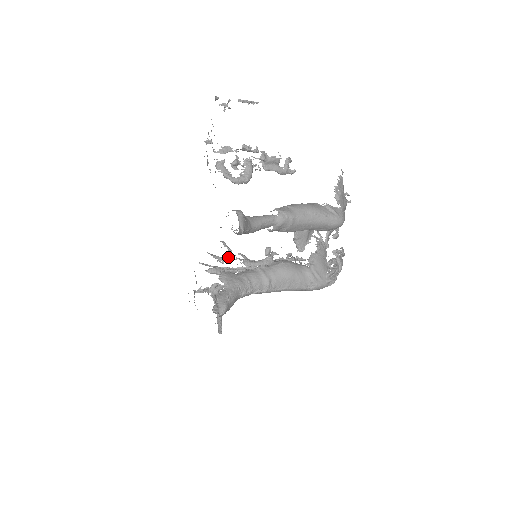
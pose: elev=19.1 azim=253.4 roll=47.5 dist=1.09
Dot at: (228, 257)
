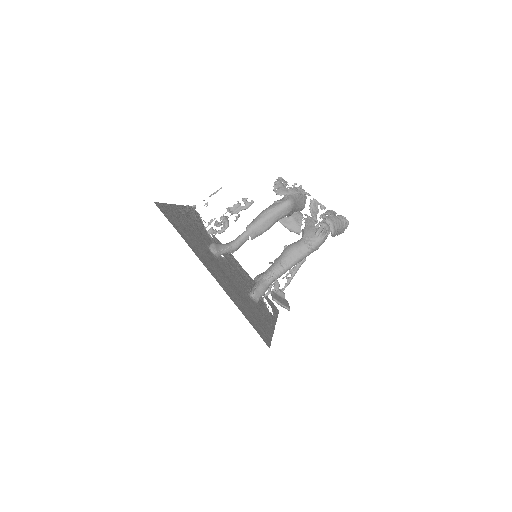
Dot at: occluded
